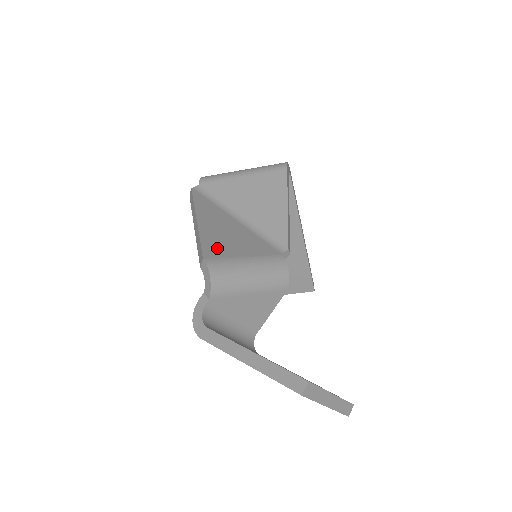
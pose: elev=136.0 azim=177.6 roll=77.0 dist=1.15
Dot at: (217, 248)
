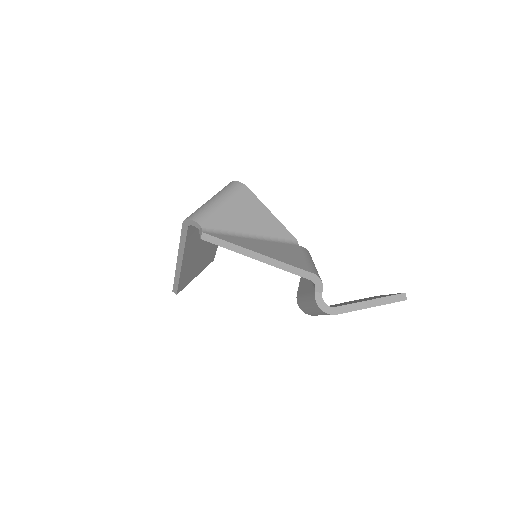
Dot at: (297, 262)
